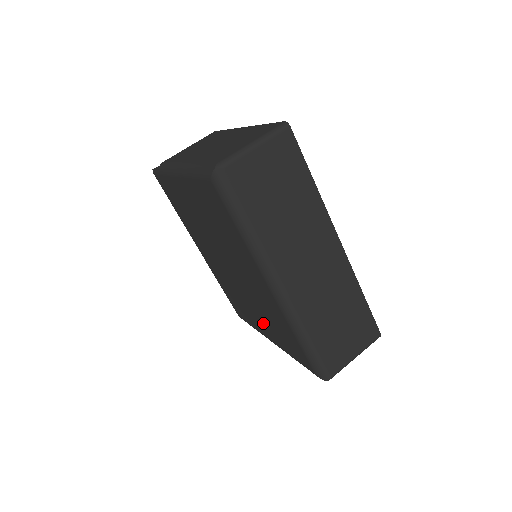
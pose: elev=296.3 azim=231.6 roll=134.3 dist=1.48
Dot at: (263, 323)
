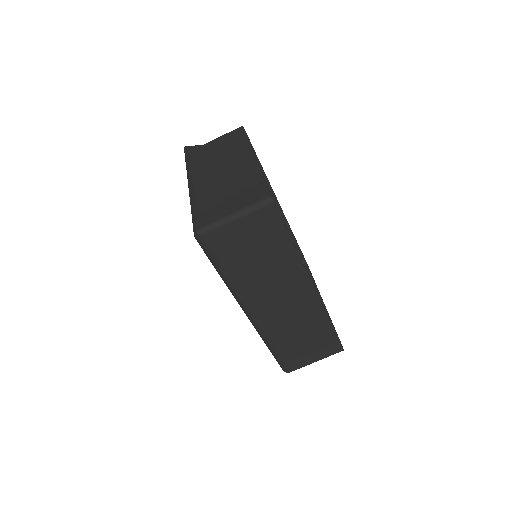
Dot at: occluded
